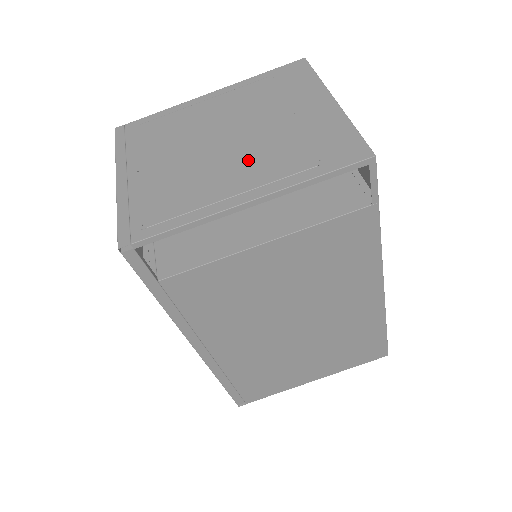
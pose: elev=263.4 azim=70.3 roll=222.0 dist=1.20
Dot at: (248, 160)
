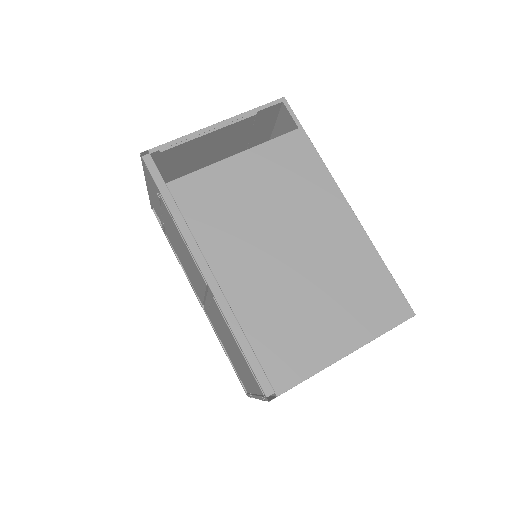
Dot at: (222, 139)
